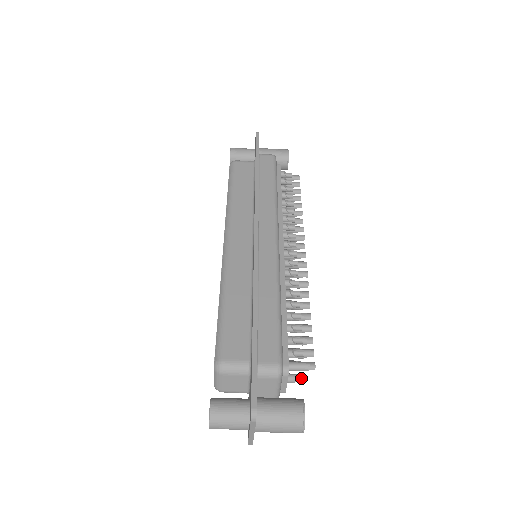
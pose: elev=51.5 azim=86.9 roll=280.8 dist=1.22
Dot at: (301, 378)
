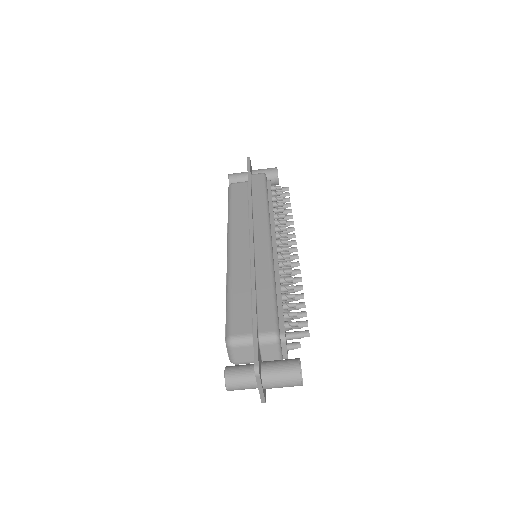
Dot at: (300, 345)
